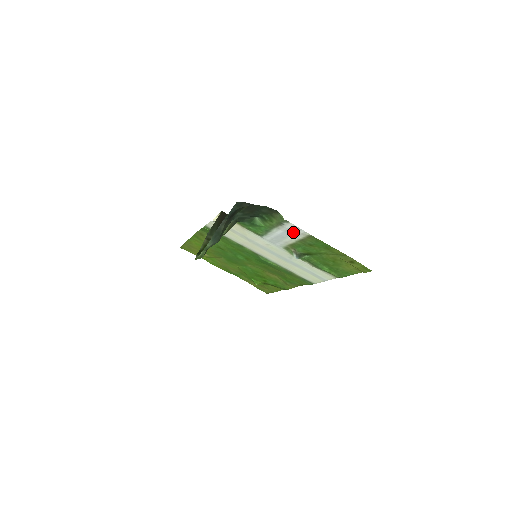
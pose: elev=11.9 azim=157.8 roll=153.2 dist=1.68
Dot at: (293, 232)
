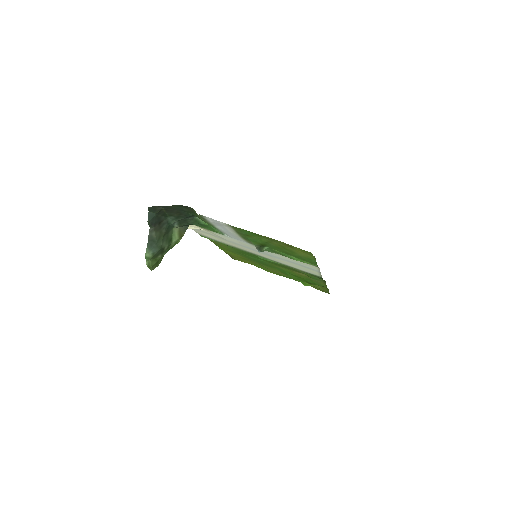
Dot at: (222, 225)
